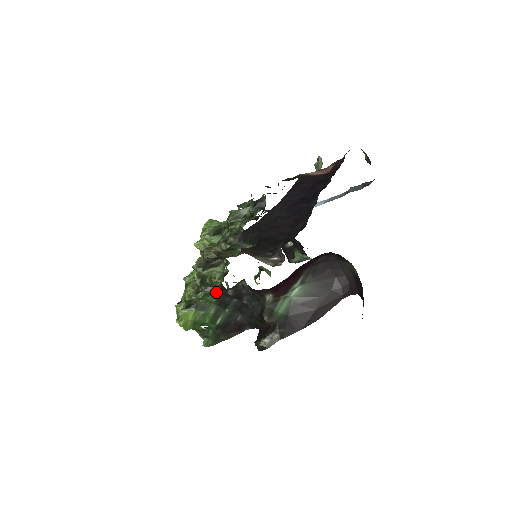
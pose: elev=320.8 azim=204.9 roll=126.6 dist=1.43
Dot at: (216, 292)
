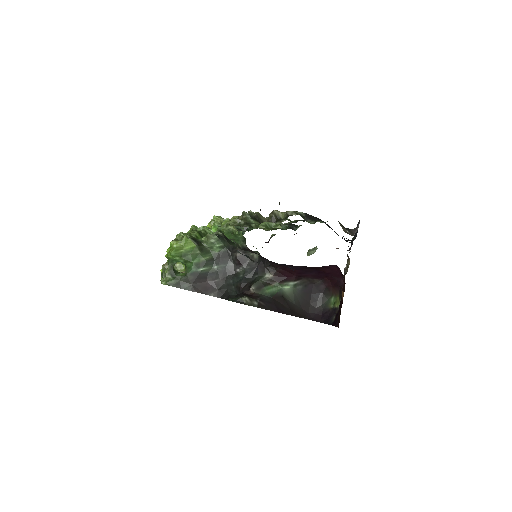
Dot at: (239, 241)
